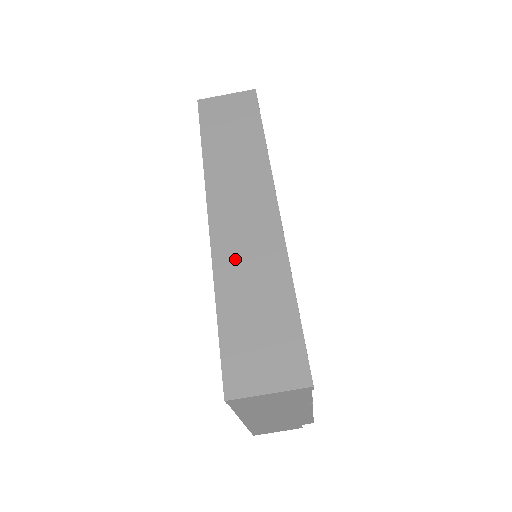
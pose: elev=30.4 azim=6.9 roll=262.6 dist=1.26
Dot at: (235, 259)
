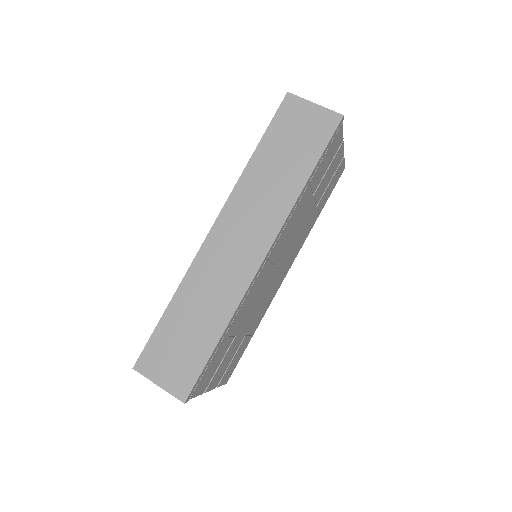
Dot at: (205, 277)
